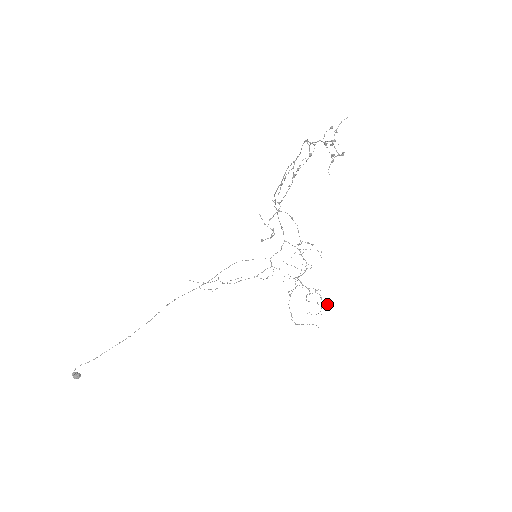
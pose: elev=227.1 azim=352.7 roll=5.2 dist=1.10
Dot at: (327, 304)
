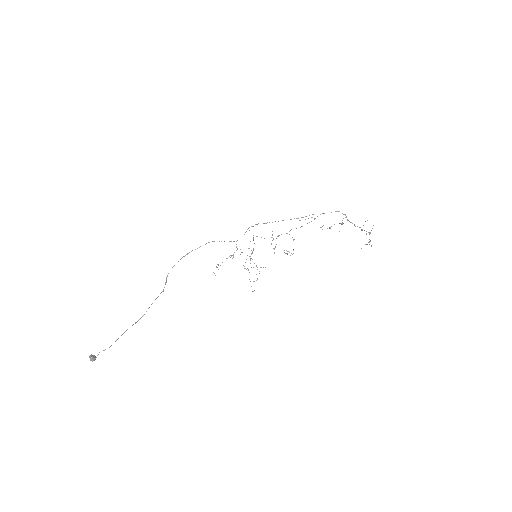
Dot at: occluded
